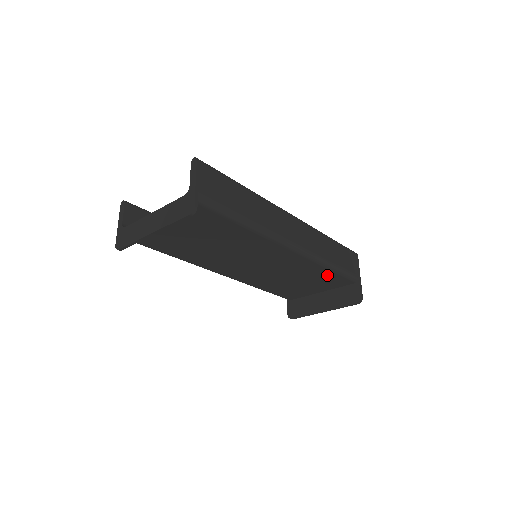
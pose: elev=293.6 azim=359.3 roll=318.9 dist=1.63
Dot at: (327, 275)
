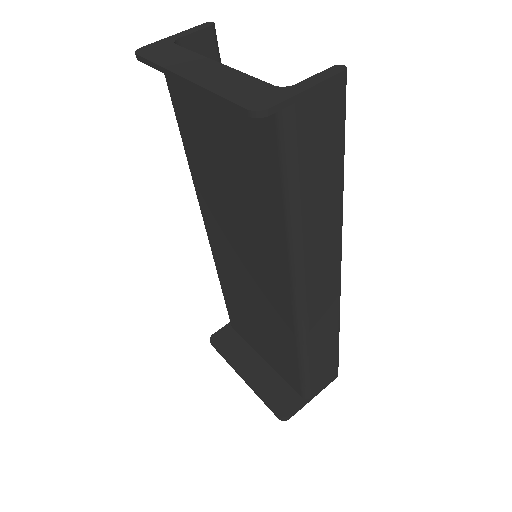
Dot at: (290, 359)
